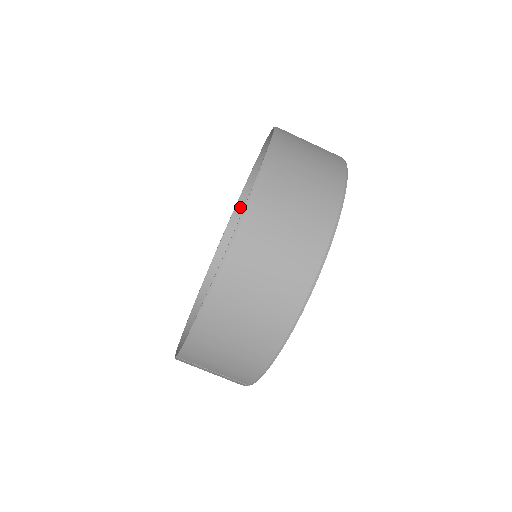
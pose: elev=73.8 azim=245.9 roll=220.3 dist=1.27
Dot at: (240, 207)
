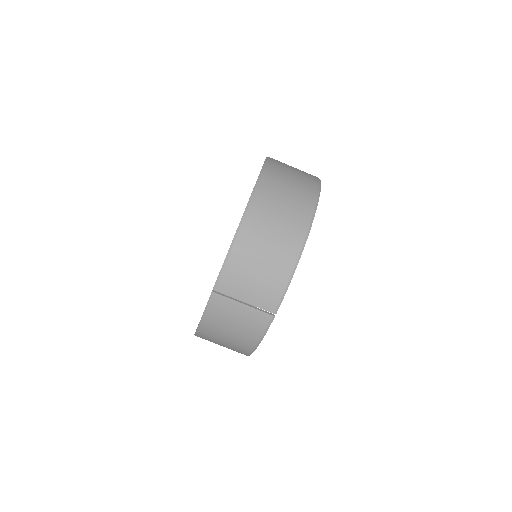
Dot at: occluded
